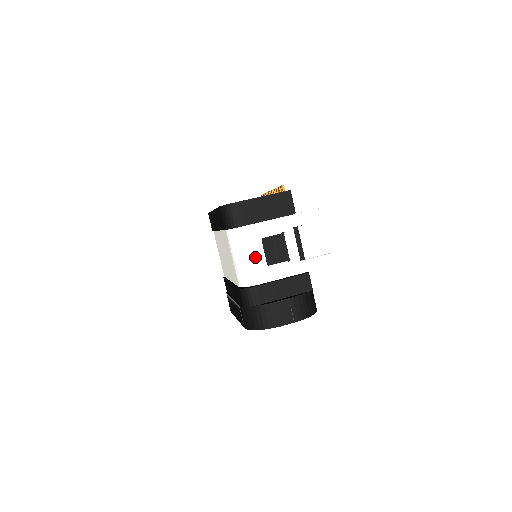
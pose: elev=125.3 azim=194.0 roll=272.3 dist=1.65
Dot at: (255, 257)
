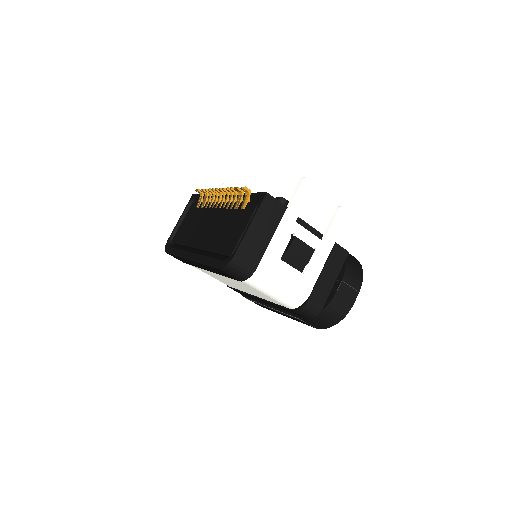
Dot at: (289, 279)
